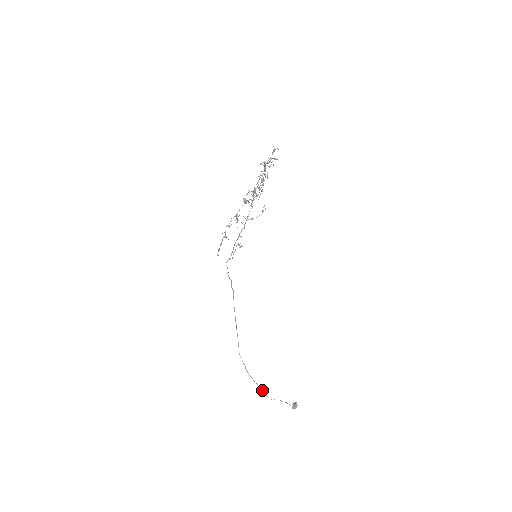
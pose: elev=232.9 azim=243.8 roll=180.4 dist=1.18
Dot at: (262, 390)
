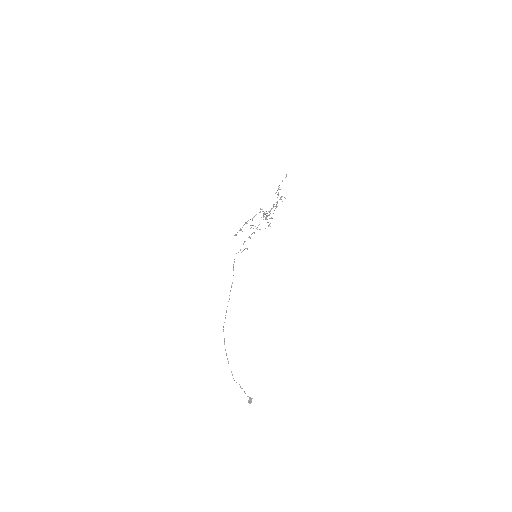
Dot at: occluded
